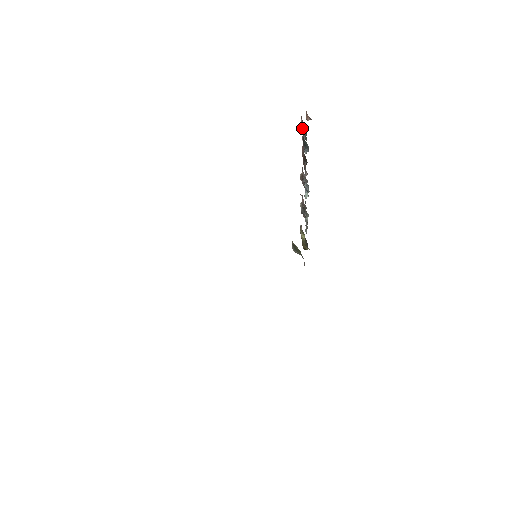
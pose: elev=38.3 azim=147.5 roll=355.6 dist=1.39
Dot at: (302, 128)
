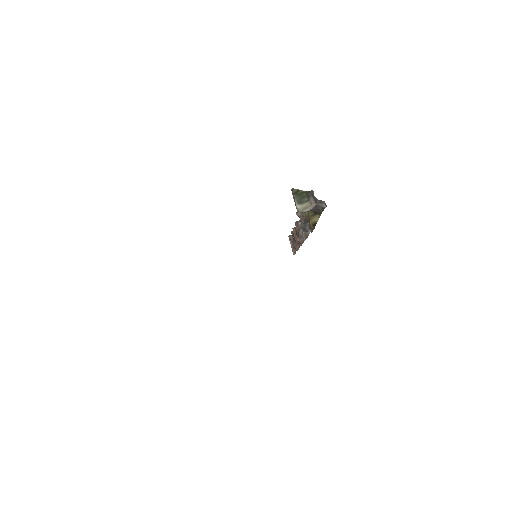
Dot at: occluded
